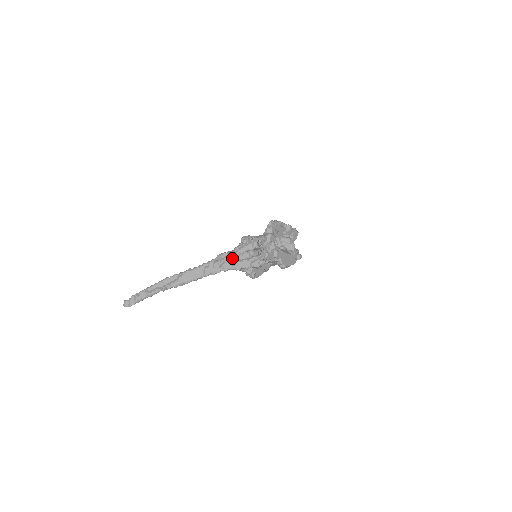
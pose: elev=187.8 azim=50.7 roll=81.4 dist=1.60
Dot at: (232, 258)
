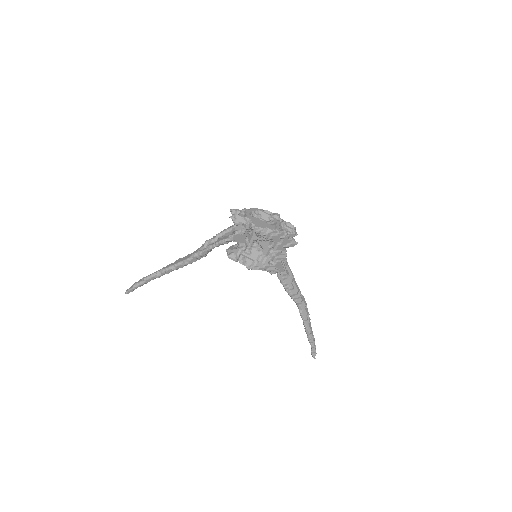
Dot at: (215, 237)
